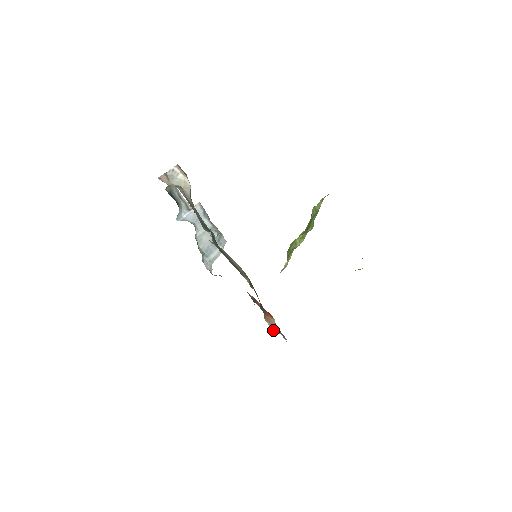
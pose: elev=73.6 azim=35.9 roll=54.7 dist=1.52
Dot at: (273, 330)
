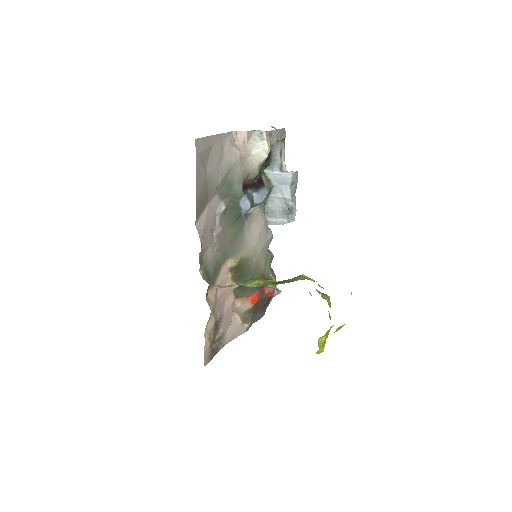
Dot at: (235, 311)
